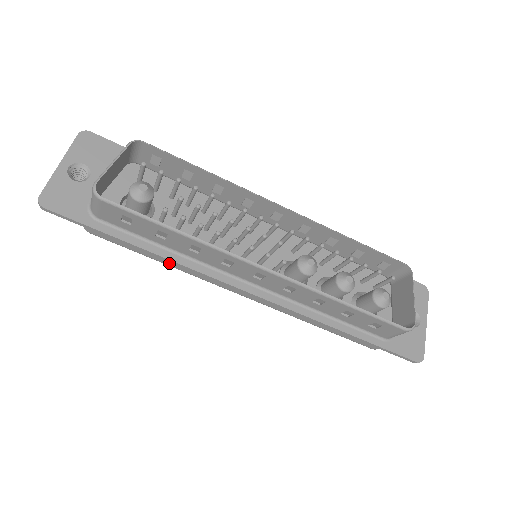
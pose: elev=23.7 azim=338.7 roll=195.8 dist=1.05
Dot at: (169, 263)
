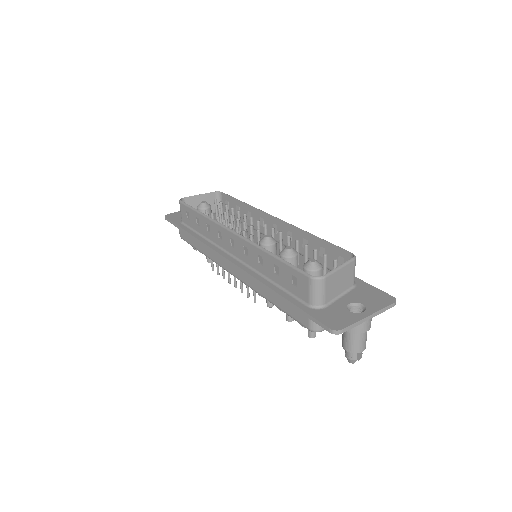
Dot at: (203, 251)
